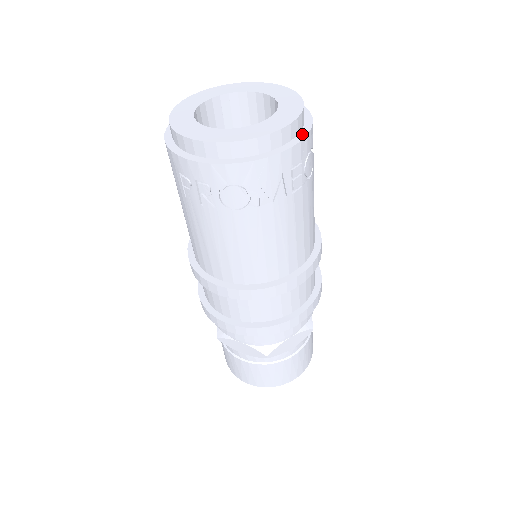
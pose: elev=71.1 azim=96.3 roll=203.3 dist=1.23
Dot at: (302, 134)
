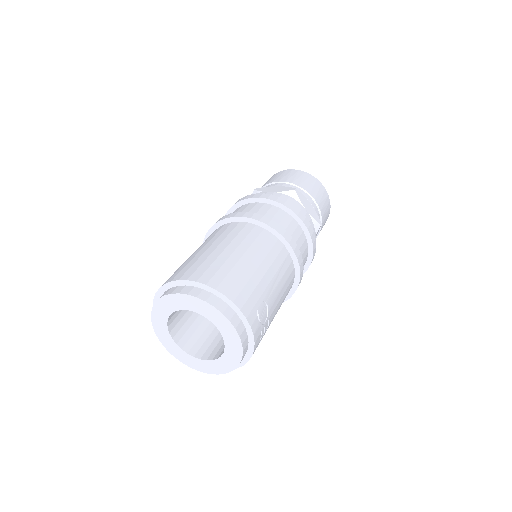
Dot at: (250, 335)
